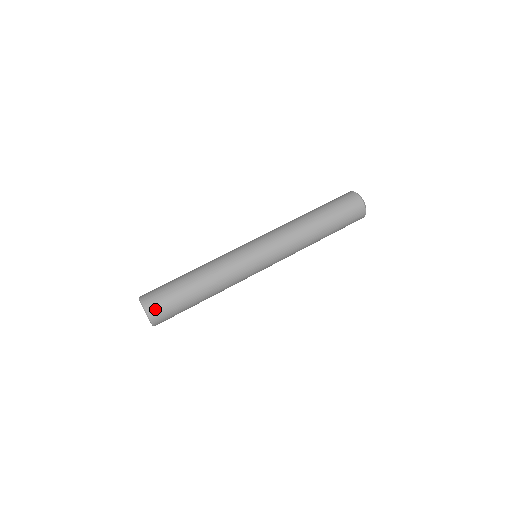
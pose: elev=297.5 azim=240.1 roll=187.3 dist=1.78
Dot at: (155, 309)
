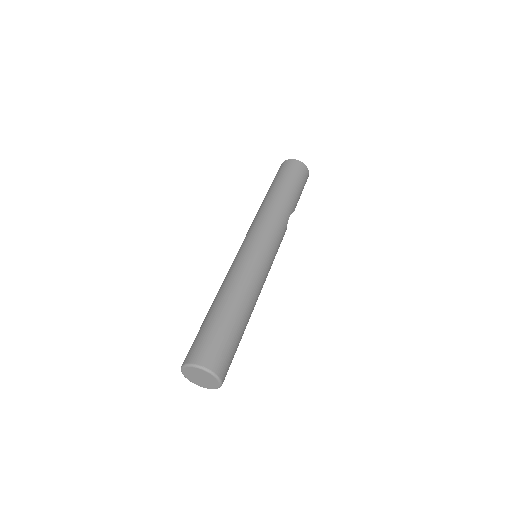
Dot at: (195, 354)
